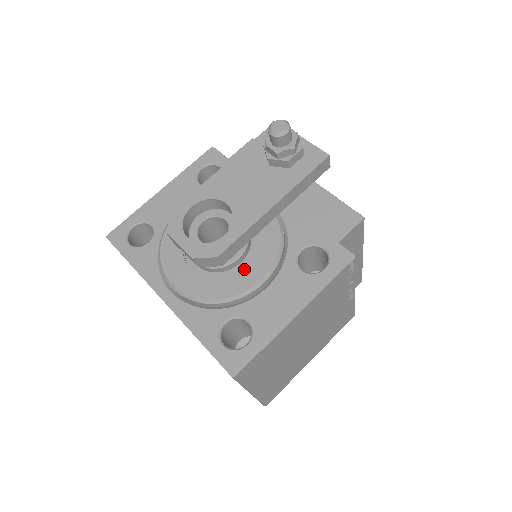
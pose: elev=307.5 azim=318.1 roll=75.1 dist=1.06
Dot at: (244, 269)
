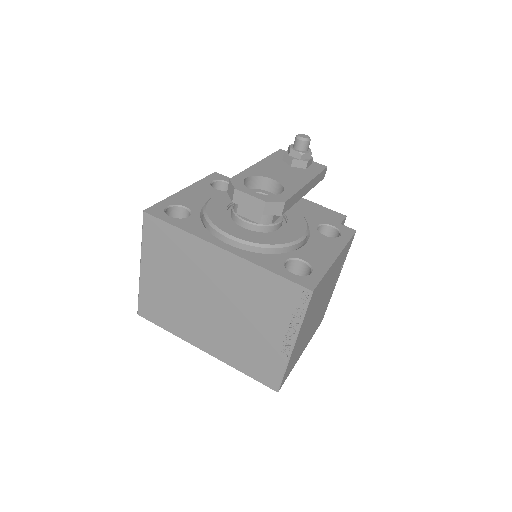
Dot at: (287, 229)
